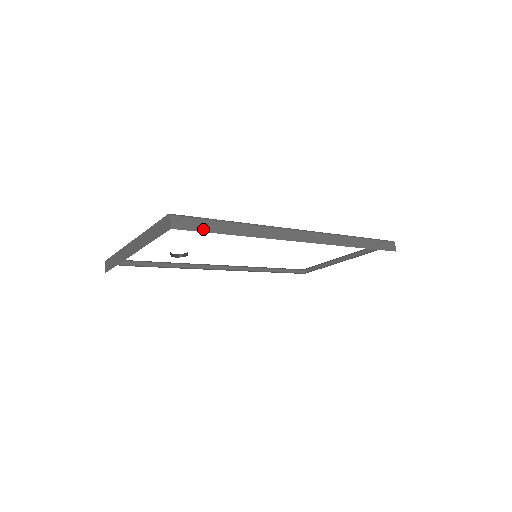
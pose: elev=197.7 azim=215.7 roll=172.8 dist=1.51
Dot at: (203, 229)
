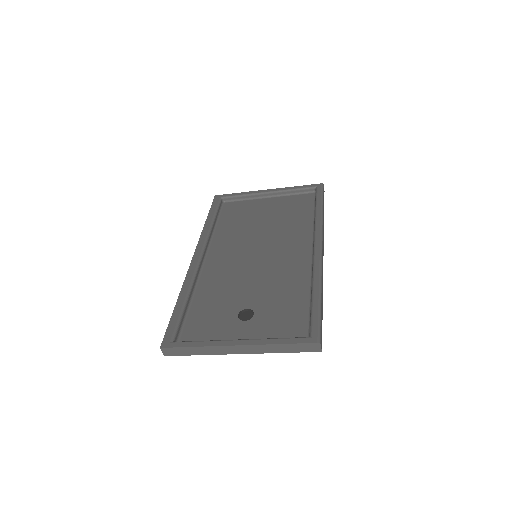
Dot at: occluded
